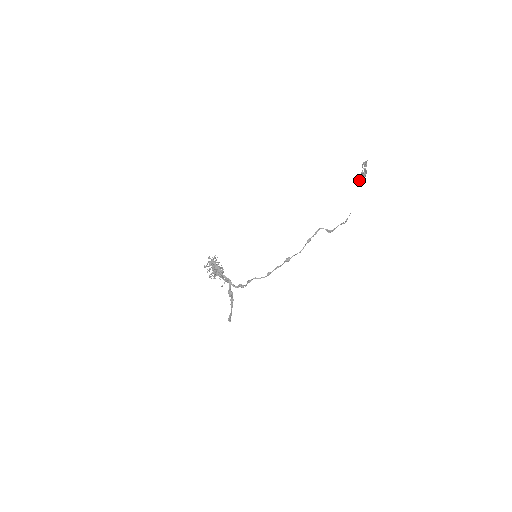
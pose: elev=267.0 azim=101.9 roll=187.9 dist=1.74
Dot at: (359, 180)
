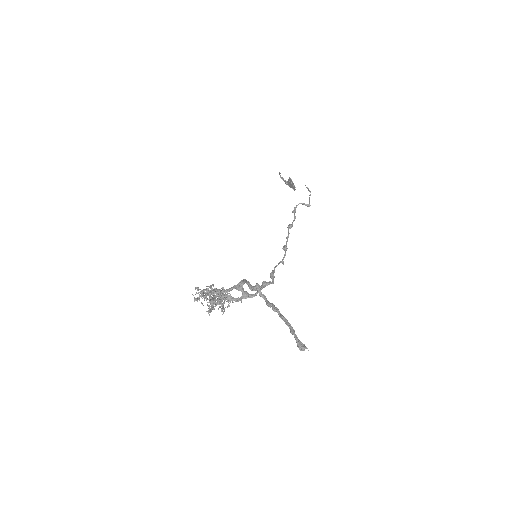
Dot at: (288, 181)
